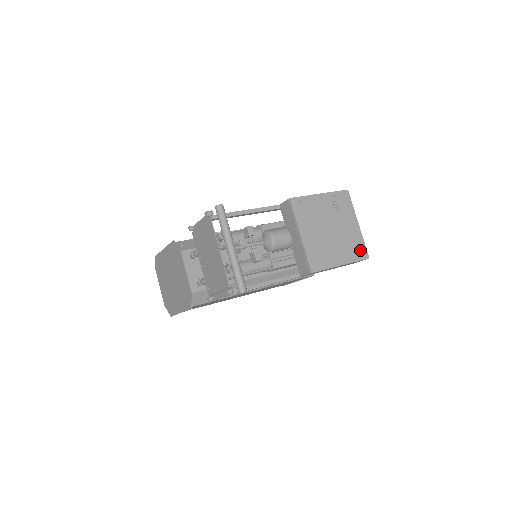
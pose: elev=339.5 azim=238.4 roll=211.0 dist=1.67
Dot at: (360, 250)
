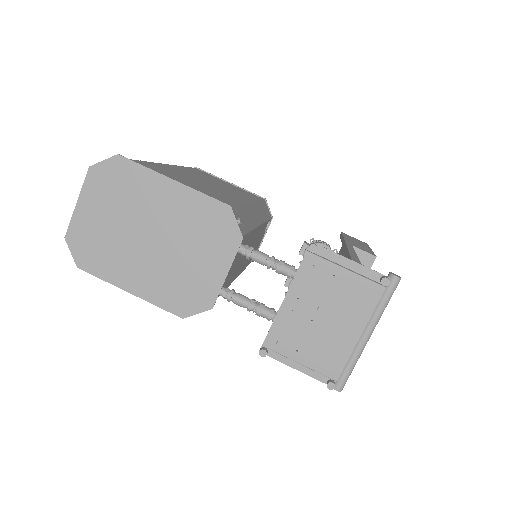
Dot at: occluded
